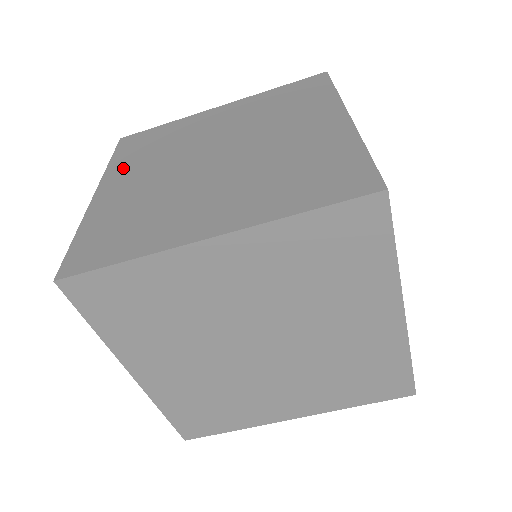
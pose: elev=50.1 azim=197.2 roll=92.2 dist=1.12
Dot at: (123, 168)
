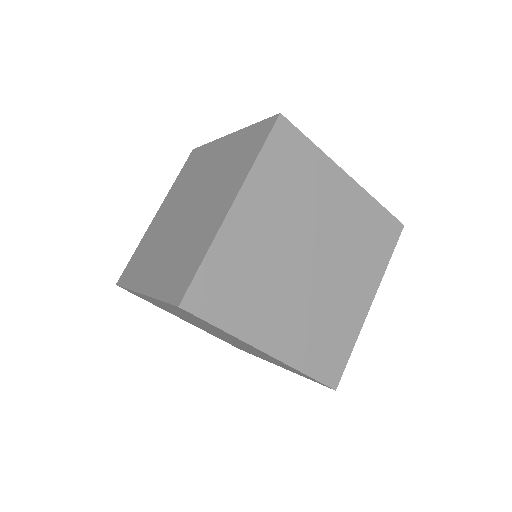
Dot at: (172, 193)
